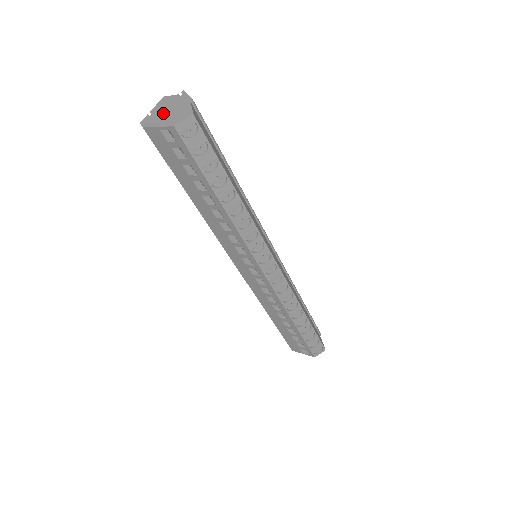
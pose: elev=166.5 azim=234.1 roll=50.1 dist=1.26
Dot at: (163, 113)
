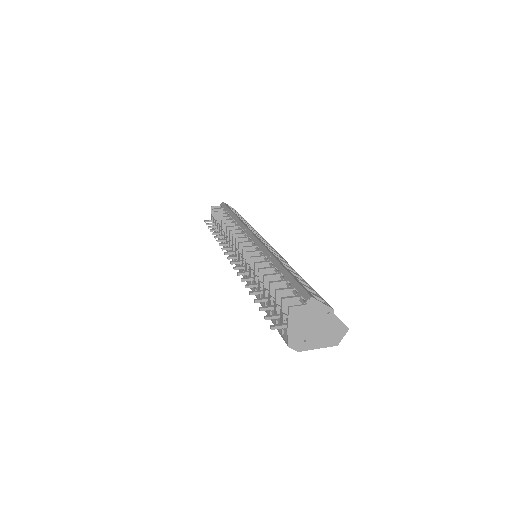
Dot at: (310, 332)
